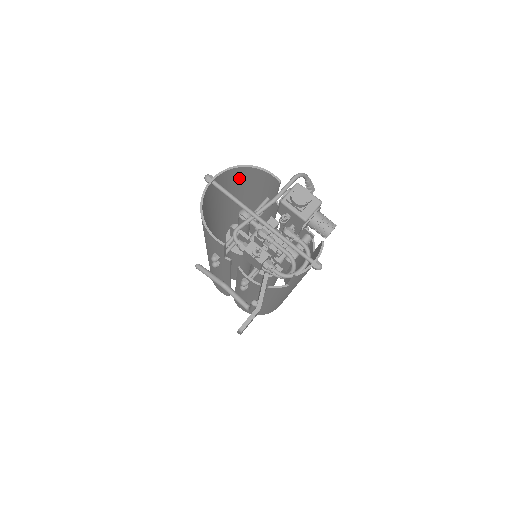
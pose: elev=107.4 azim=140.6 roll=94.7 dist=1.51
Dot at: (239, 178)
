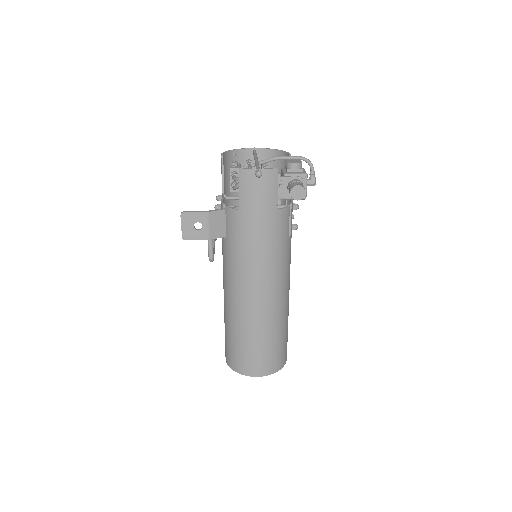
Dot at: occluded
